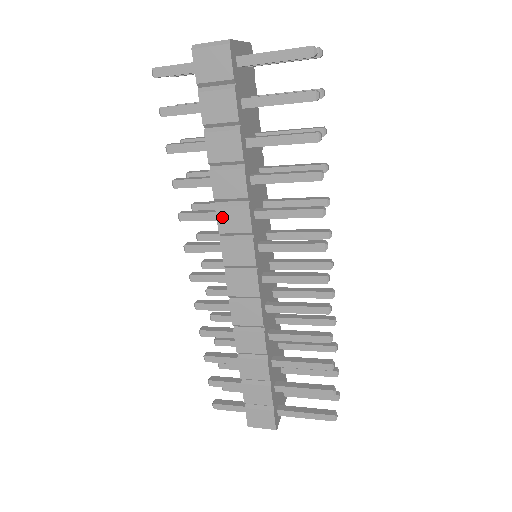
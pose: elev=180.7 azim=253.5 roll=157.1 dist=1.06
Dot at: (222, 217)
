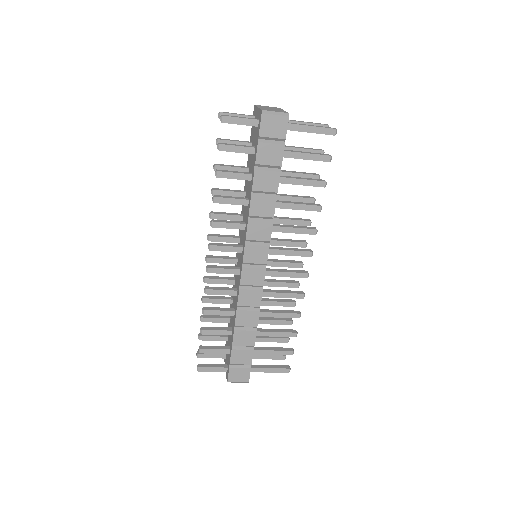
Dot at: (251, 228)
